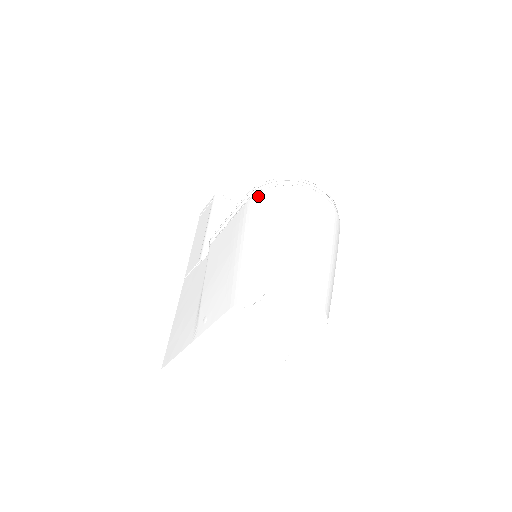
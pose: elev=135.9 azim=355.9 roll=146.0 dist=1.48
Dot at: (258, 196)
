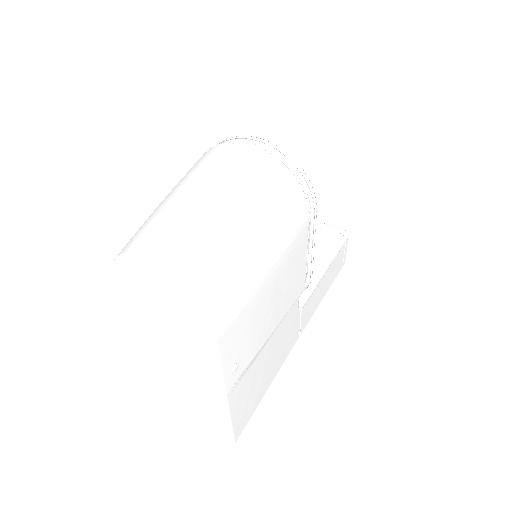
Dot at: occluded
